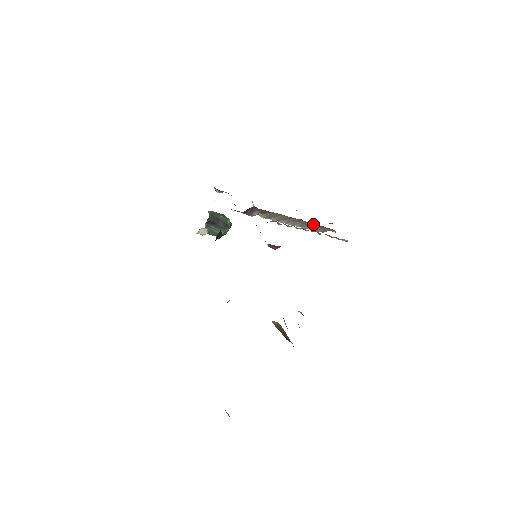
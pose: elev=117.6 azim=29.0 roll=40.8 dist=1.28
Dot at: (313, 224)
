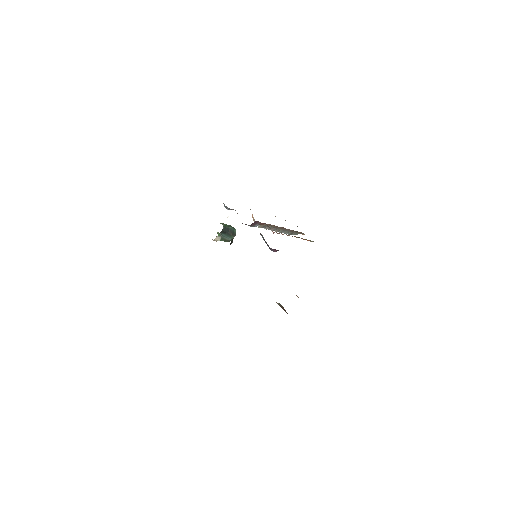
Dot at: (290, 230)
